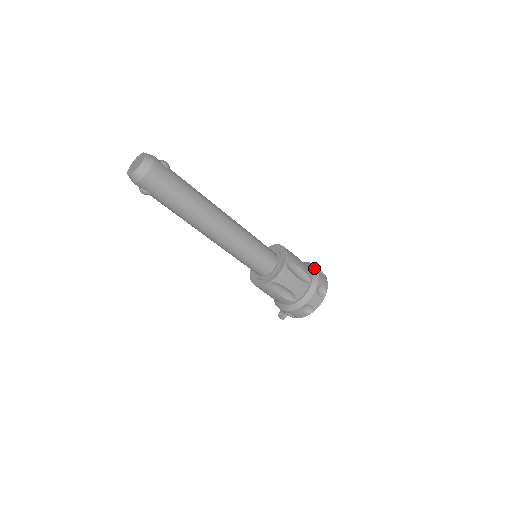
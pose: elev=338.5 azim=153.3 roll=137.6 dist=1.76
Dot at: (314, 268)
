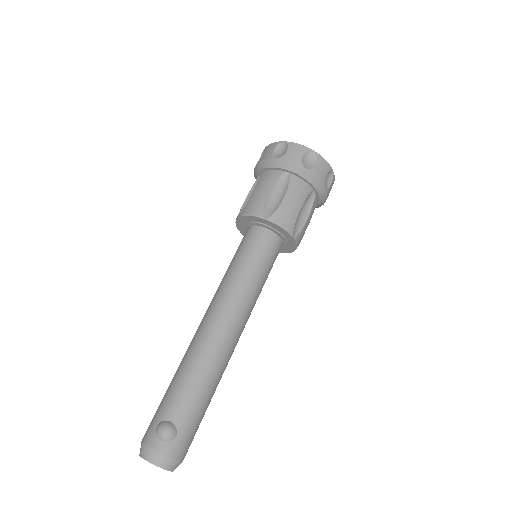
Dot at: (301, 172)
